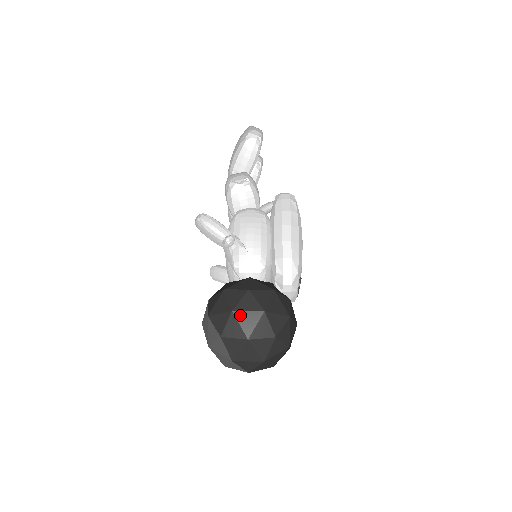
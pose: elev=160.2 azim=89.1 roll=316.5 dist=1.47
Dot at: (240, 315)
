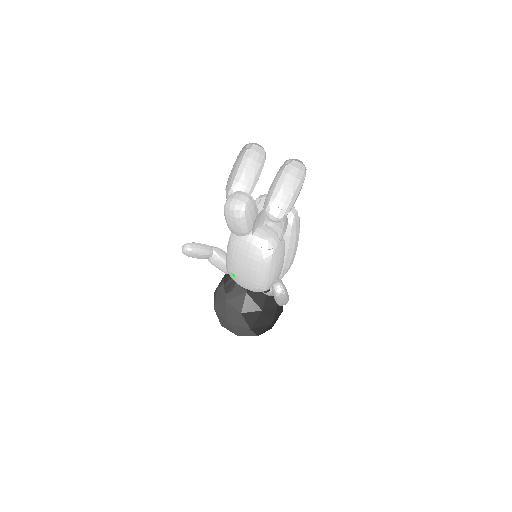
Dot at: occluded
